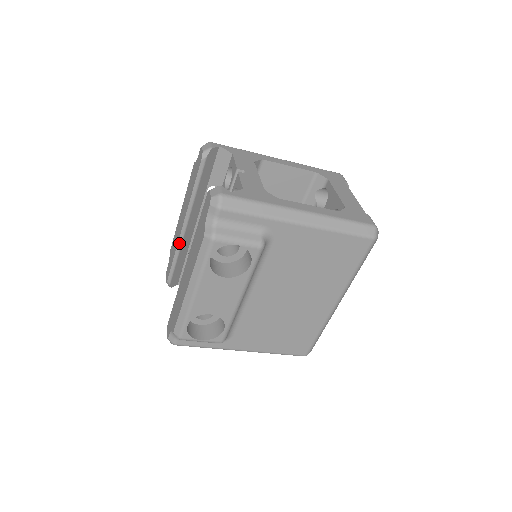
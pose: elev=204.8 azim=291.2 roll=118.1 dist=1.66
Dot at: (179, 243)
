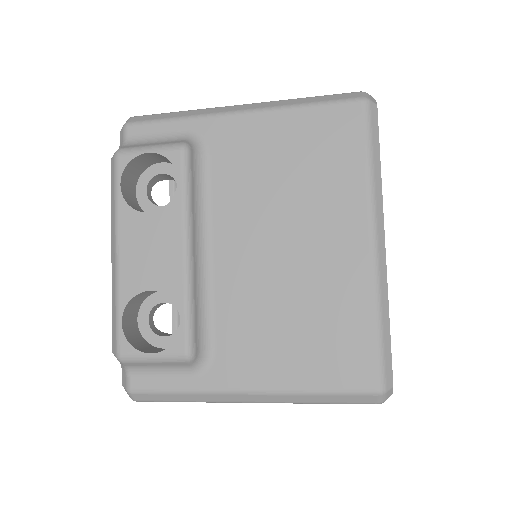
Dot at: occluded
